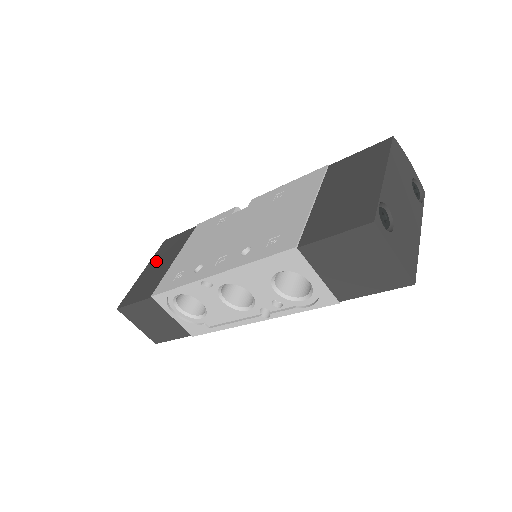
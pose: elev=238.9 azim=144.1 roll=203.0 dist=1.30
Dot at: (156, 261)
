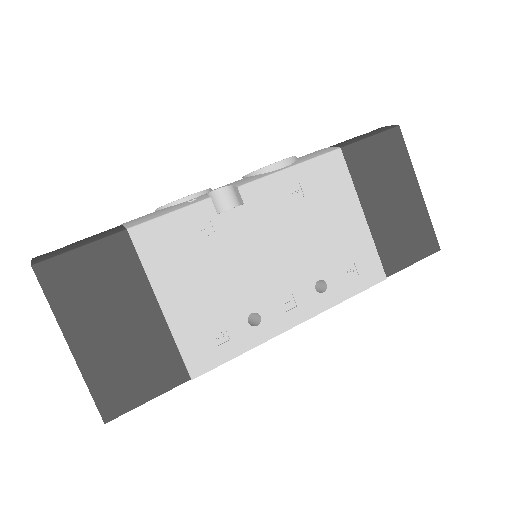
Dot at: (89, 319)
